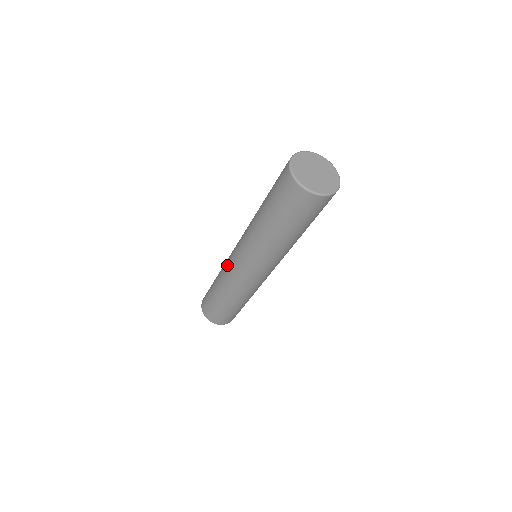
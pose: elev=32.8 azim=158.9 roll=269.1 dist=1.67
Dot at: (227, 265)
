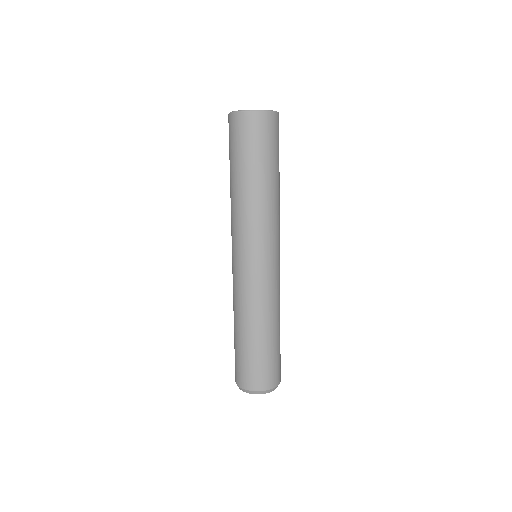
Dot at: occluded
